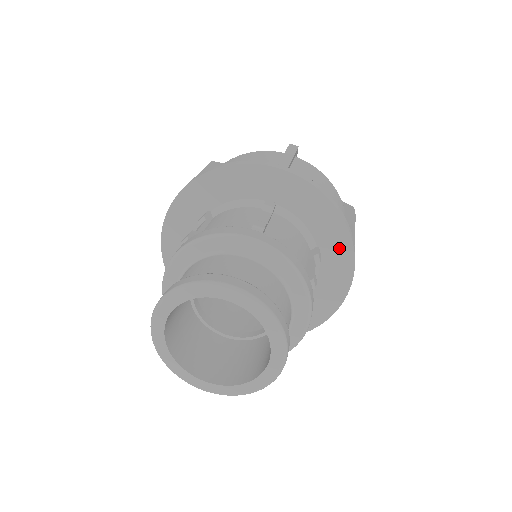
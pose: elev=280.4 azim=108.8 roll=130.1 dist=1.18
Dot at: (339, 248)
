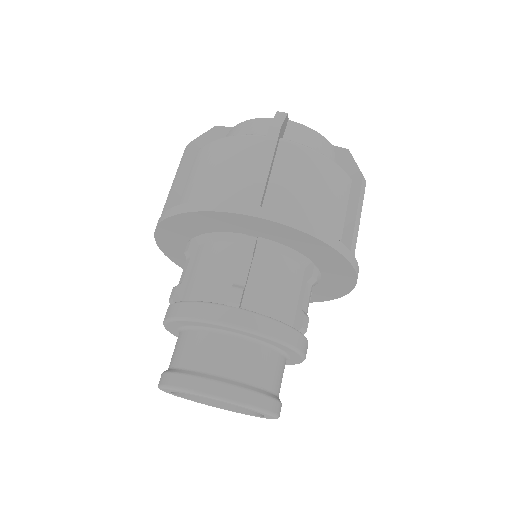
Dot at: (336, 264)
